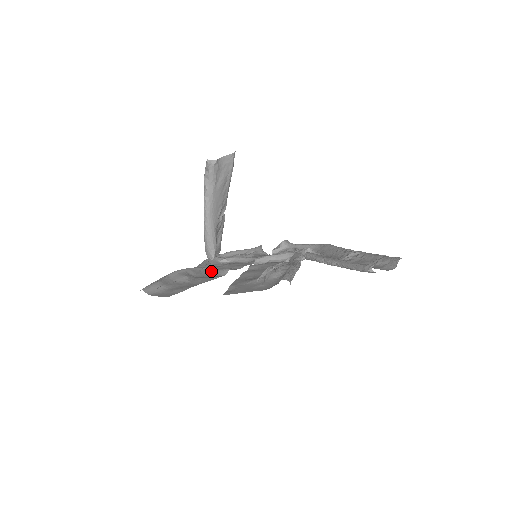
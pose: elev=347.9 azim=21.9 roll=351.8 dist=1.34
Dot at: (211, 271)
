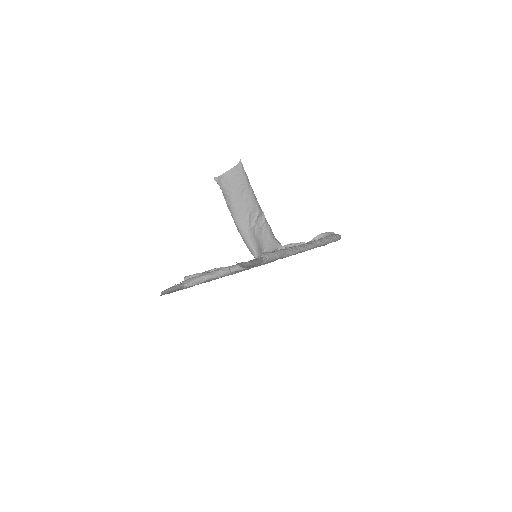
Dot at: occluded
